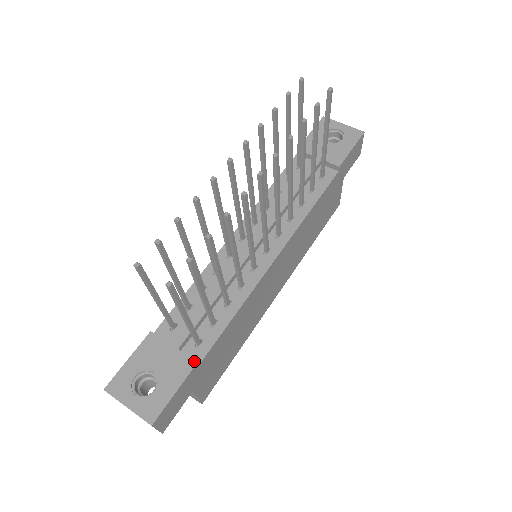
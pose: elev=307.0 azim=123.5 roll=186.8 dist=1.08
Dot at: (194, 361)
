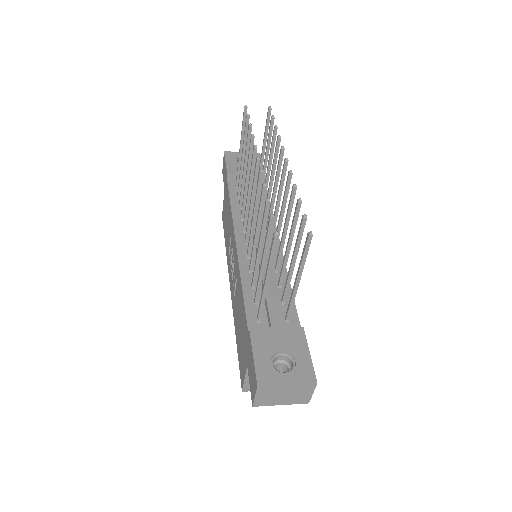
Dot at: (300, 327)
